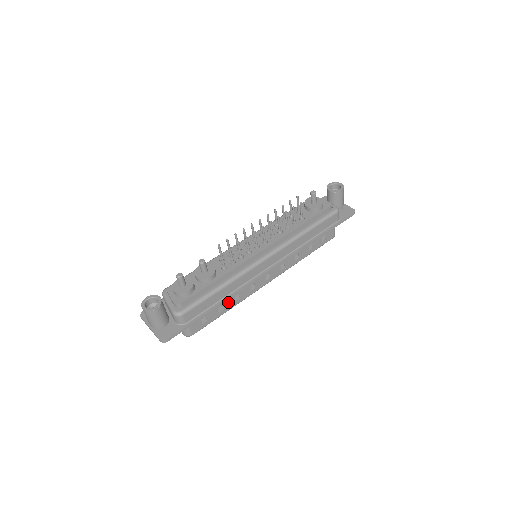
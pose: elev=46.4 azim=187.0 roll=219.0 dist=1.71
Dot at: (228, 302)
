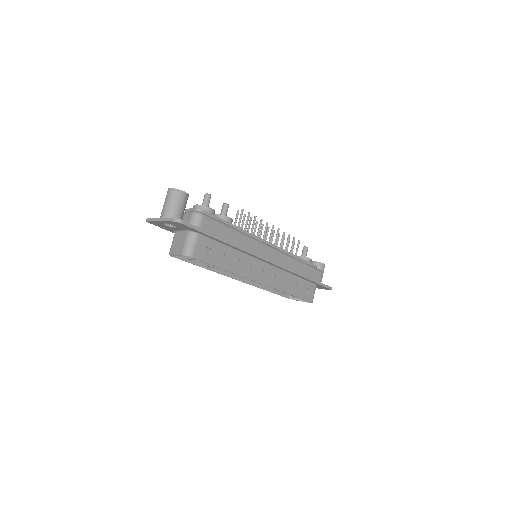
Dot at: (231, 259)
